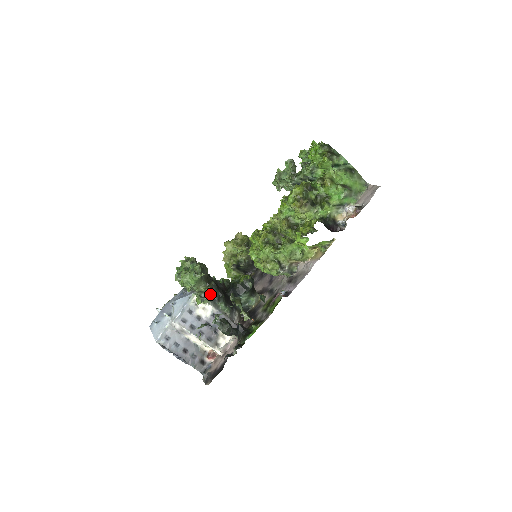
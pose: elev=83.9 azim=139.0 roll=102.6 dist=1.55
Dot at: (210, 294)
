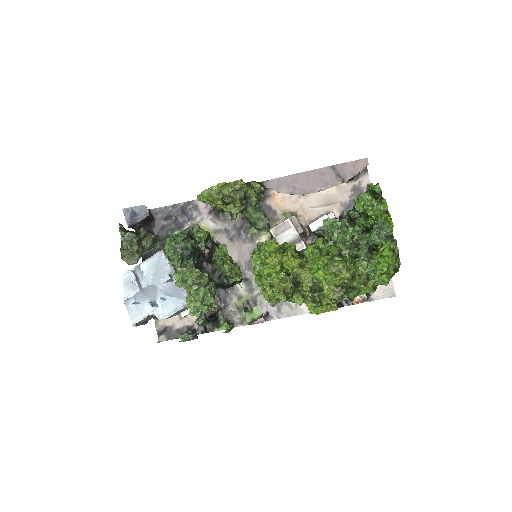
Dot at: occluded
